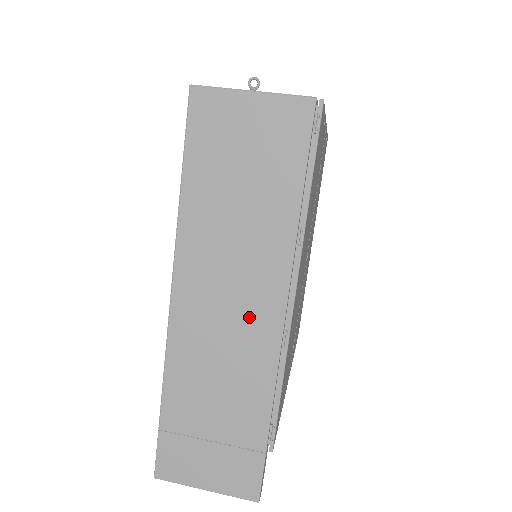
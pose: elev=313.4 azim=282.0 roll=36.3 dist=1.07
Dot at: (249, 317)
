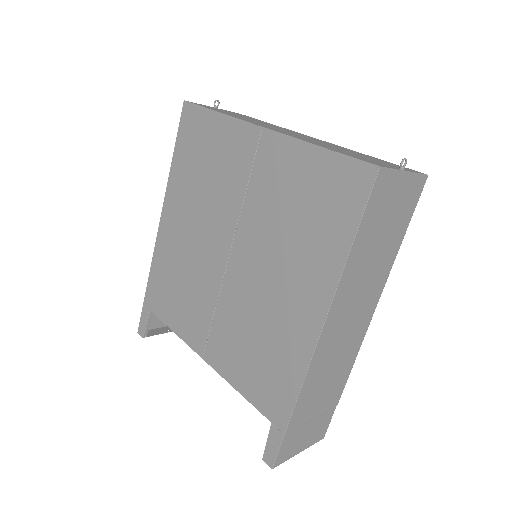
Dot at: (355, 329)
